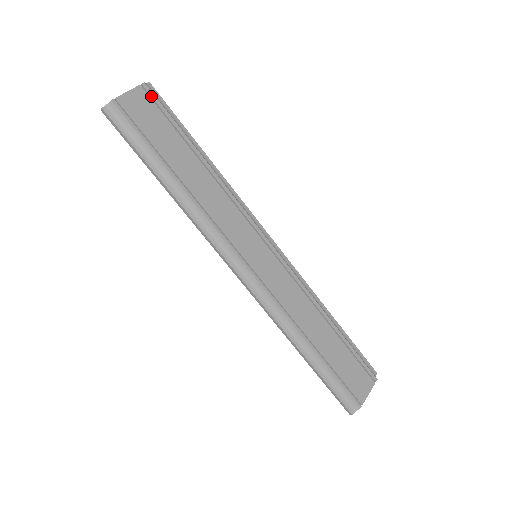
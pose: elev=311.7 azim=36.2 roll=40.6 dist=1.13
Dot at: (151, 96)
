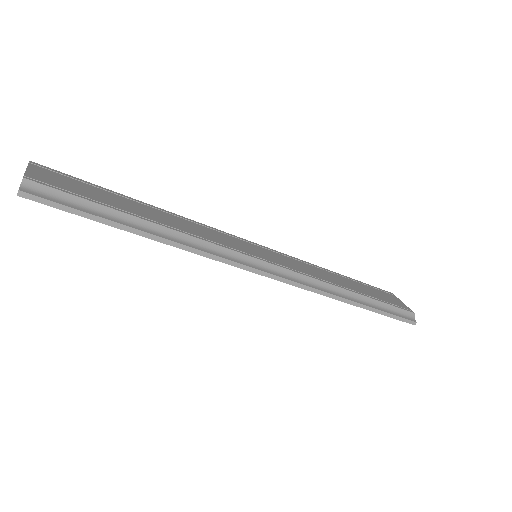
Dot at: (49, 169)
